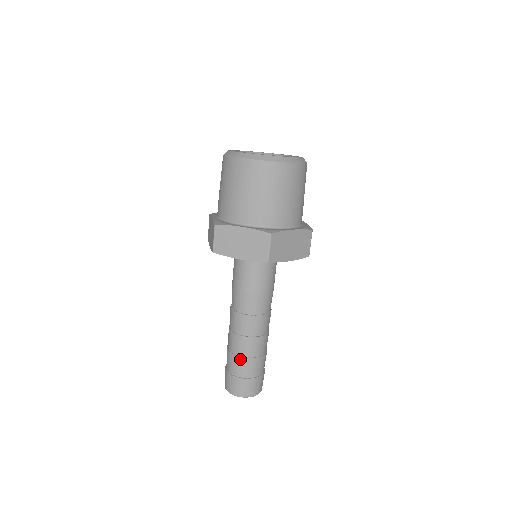
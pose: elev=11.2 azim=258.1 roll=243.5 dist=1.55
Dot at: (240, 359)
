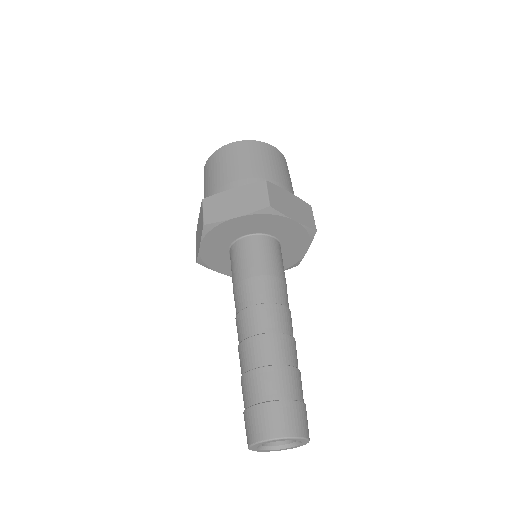
Dot at: (263, 370)
